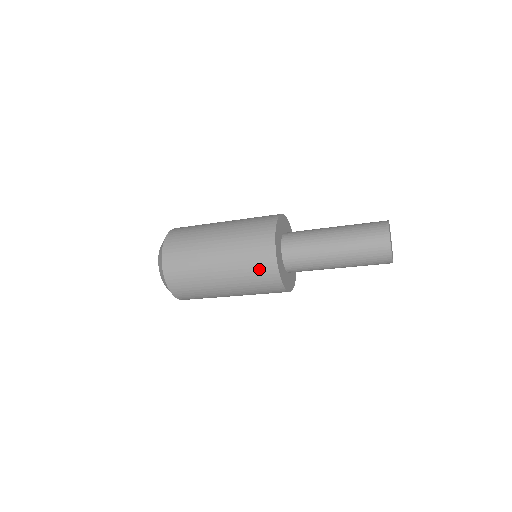
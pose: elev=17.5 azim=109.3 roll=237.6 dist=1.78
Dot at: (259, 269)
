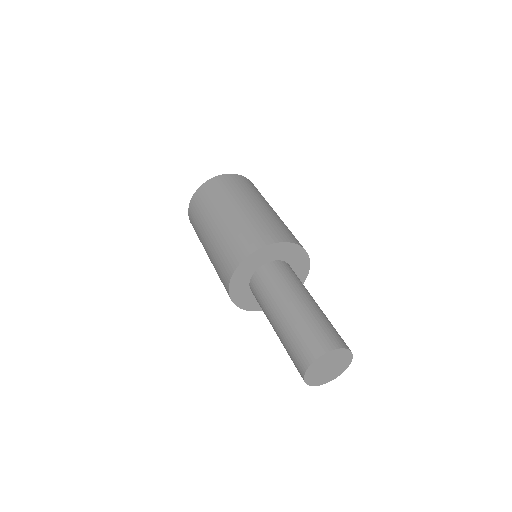
Dot at: occluded
